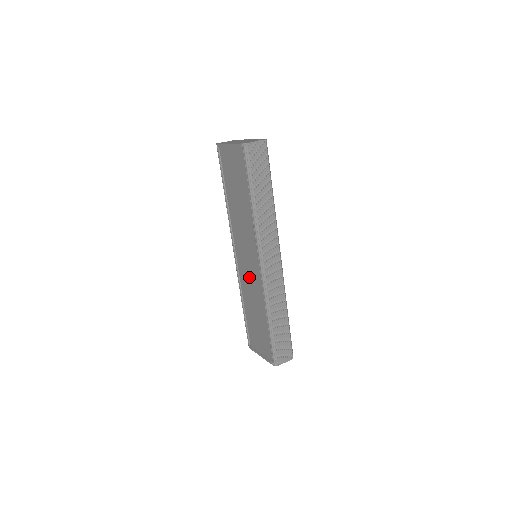
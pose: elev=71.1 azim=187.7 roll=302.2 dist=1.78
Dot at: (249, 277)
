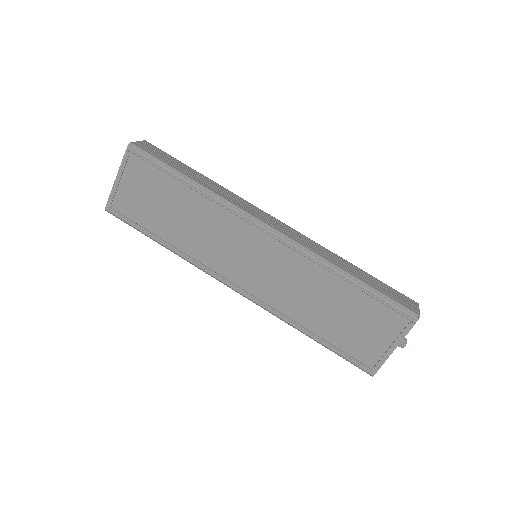
Dot at: (275, 278)
